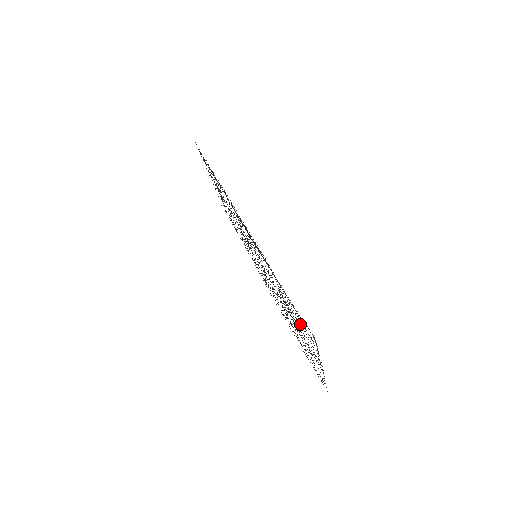
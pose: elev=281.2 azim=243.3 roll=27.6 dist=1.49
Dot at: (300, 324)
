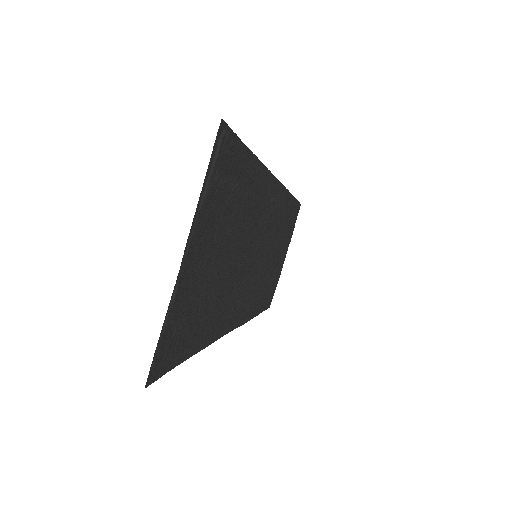
Dot at: (224, 196)
